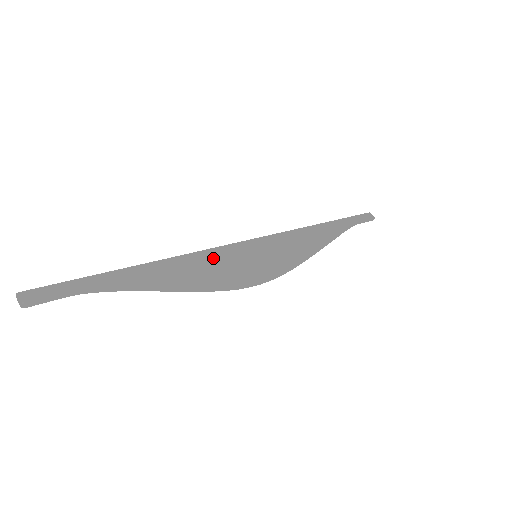
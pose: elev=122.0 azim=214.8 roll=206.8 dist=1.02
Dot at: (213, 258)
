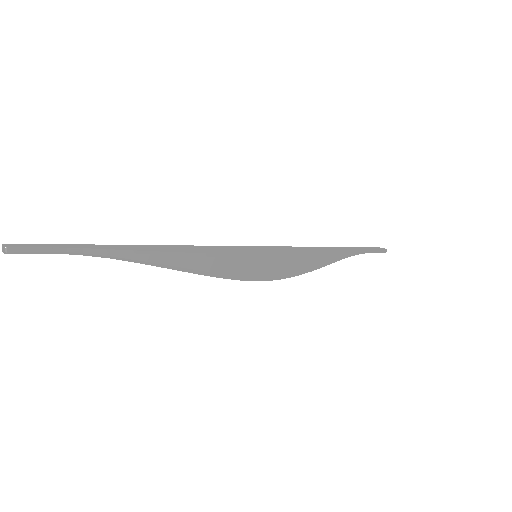
Dot at: (207, 248)
